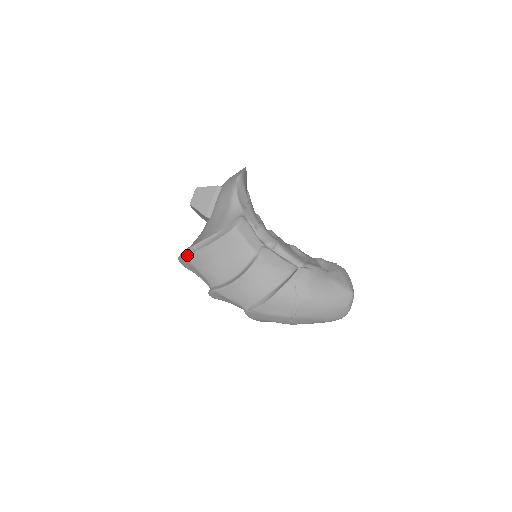
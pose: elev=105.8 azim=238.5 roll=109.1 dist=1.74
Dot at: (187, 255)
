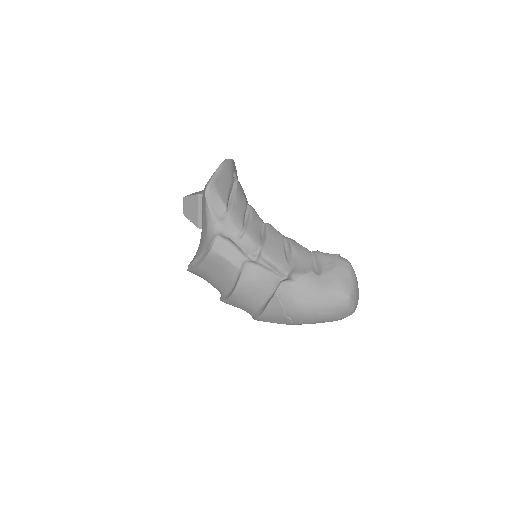
Dot at: (190, 271)
